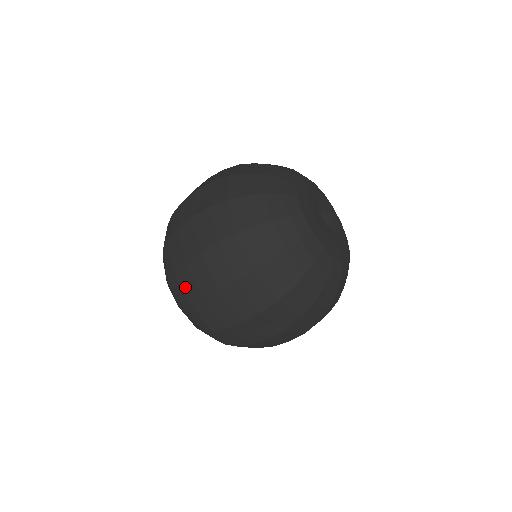
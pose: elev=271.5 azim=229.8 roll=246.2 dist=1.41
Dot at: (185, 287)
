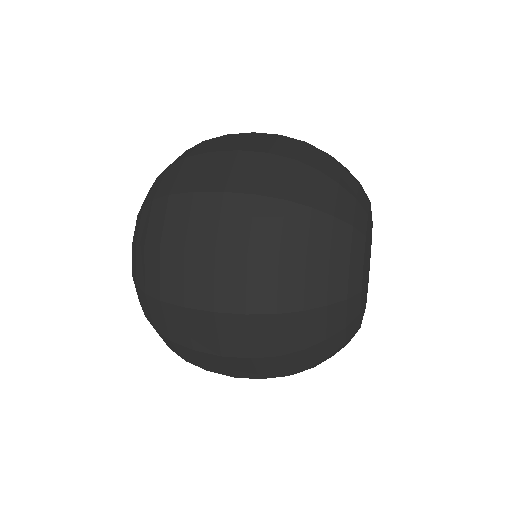
Dot at: (171, 325)
